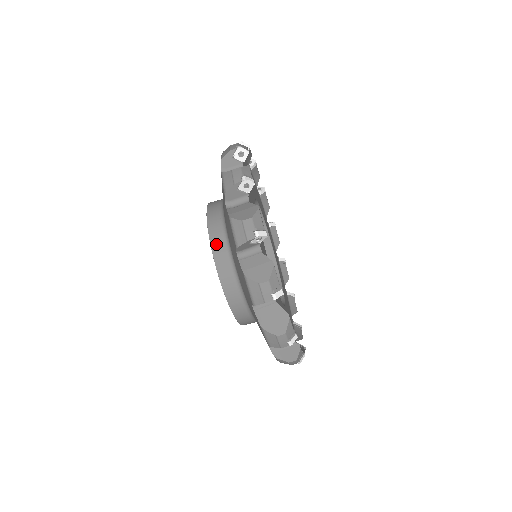
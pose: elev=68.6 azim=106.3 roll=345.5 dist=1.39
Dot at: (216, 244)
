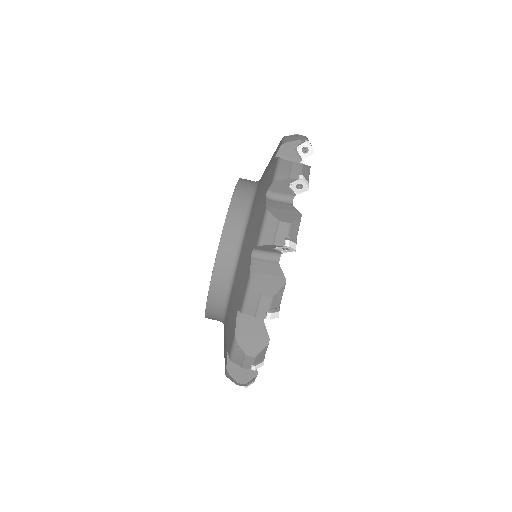
Dot at: (244, 181)
